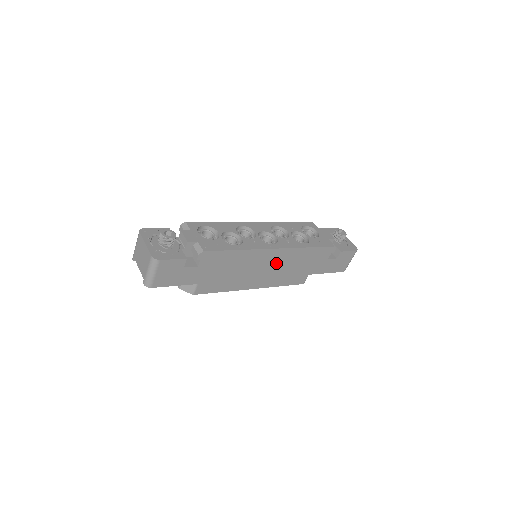
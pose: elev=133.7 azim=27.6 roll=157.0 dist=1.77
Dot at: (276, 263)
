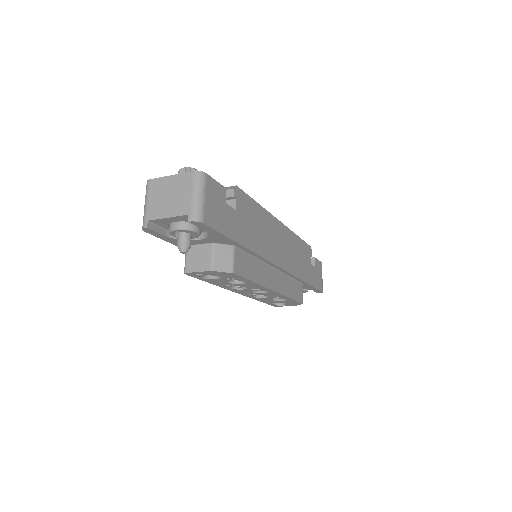
Dot at: (284, 247)
